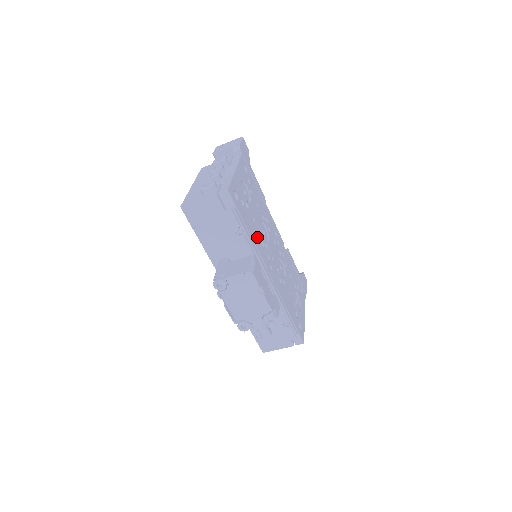
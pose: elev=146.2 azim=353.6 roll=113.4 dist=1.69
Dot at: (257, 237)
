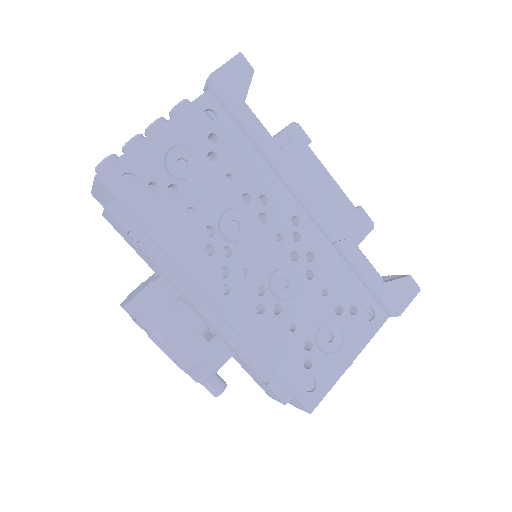
Dot at: (189, 242)
